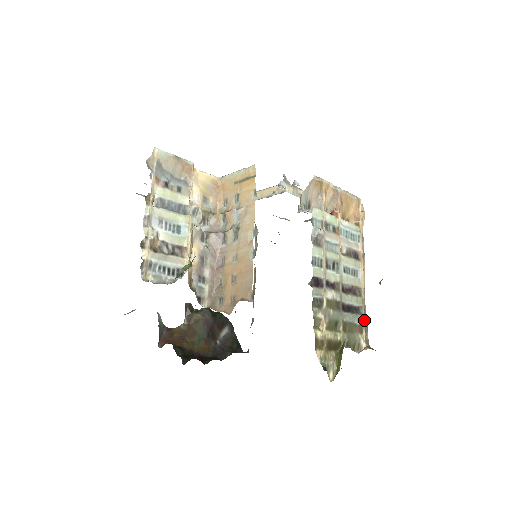
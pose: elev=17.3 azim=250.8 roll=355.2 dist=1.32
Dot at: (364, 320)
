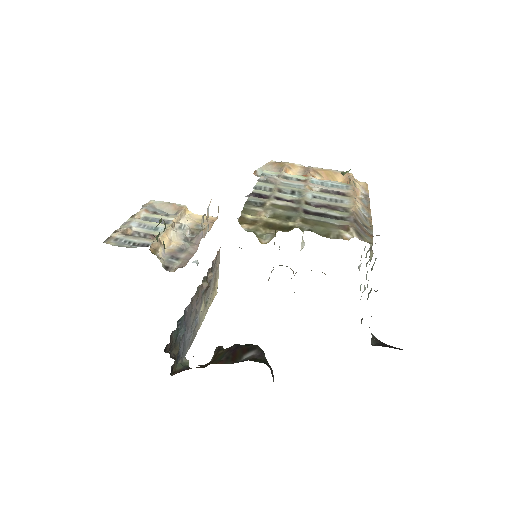
Dot at: (353, 224)
